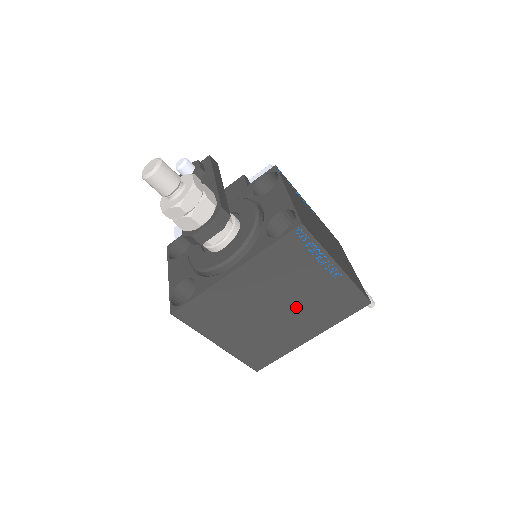
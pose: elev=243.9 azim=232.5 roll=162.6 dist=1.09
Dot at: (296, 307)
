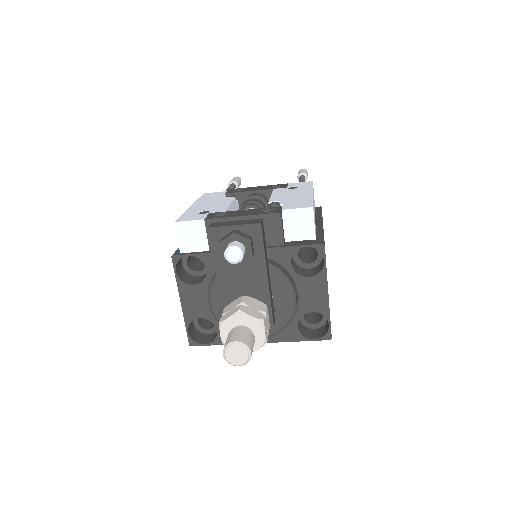
Dot at: occluded
